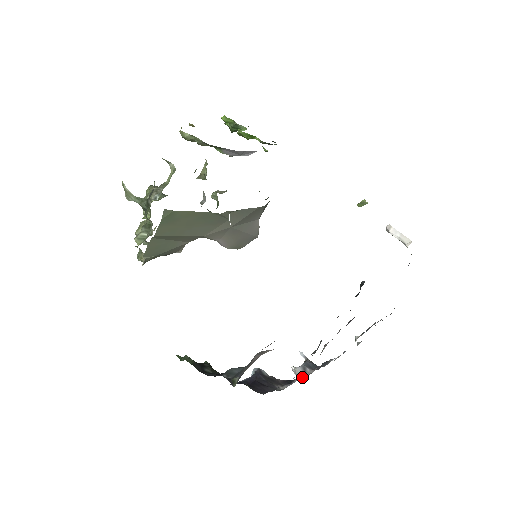
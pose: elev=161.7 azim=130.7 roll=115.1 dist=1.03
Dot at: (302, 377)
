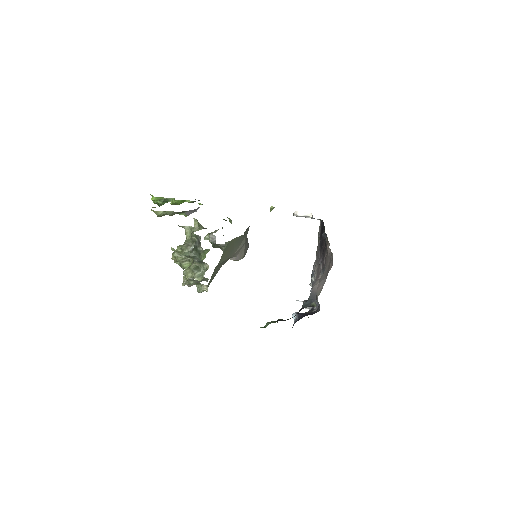
Dot at: (312, 307)
